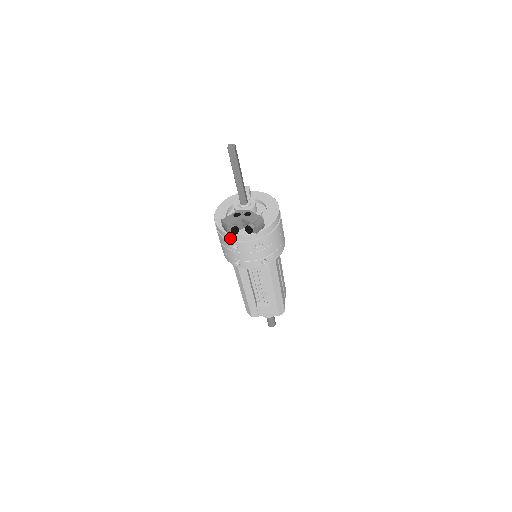
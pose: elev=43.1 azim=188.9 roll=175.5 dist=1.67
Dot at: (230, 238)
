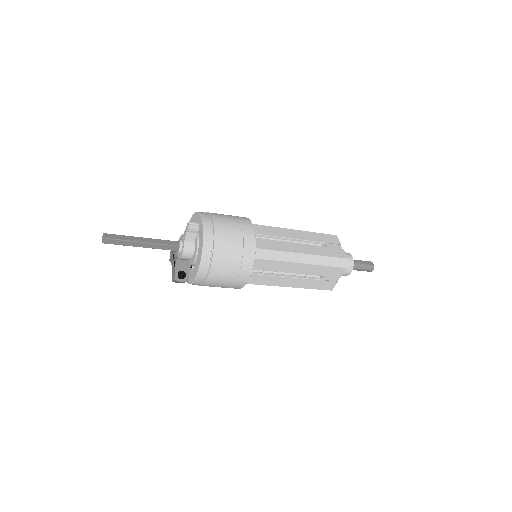
Dot at: occluded
